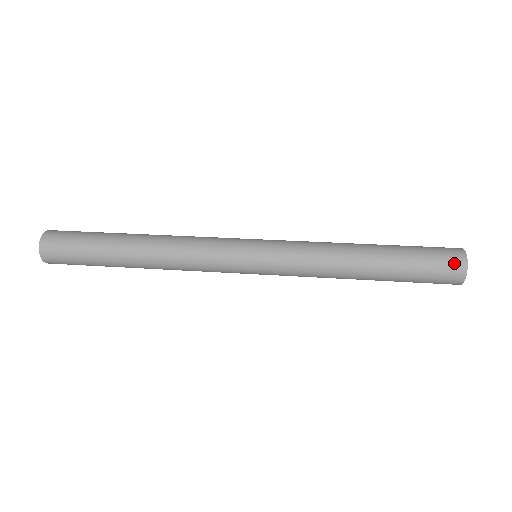
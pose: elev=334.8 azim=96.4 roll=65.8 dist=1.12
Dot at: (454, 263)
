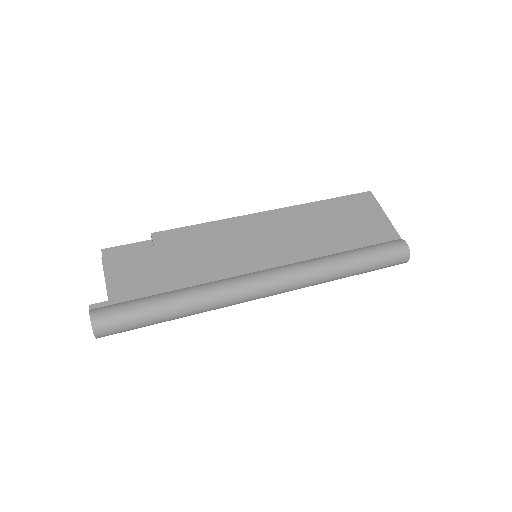
Dot at: (402, 261)
